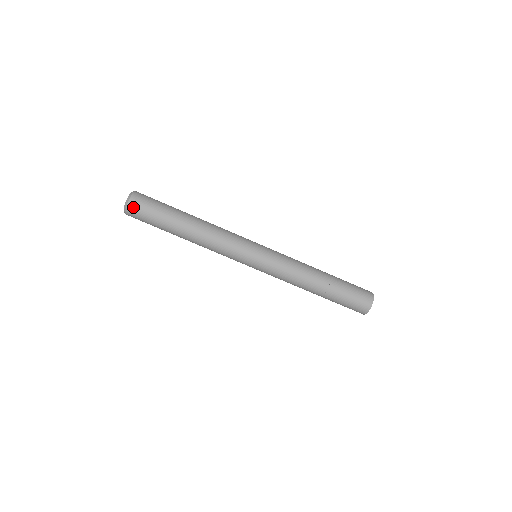
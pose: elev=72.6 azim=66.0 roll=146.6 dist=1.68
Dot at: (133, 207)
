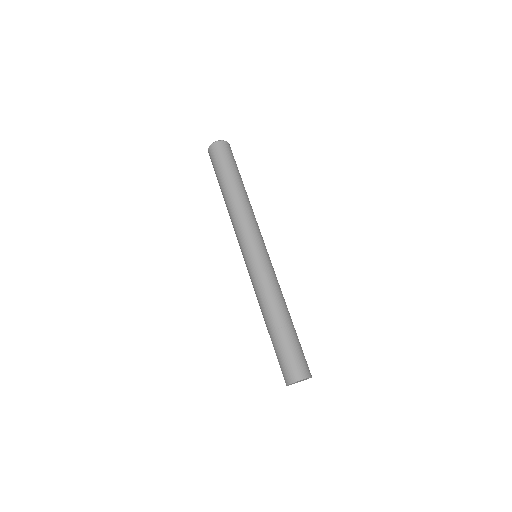
Dot at: (218, 146)
